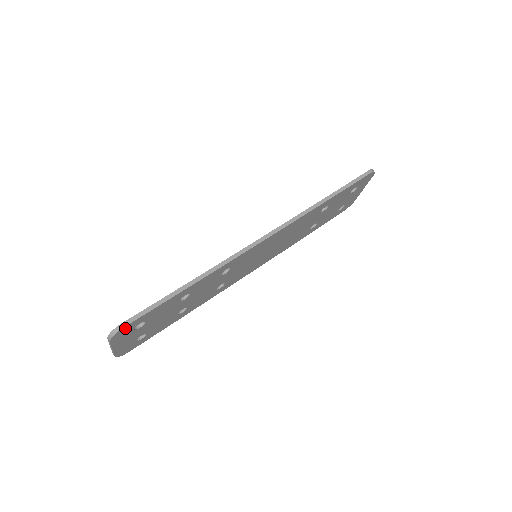
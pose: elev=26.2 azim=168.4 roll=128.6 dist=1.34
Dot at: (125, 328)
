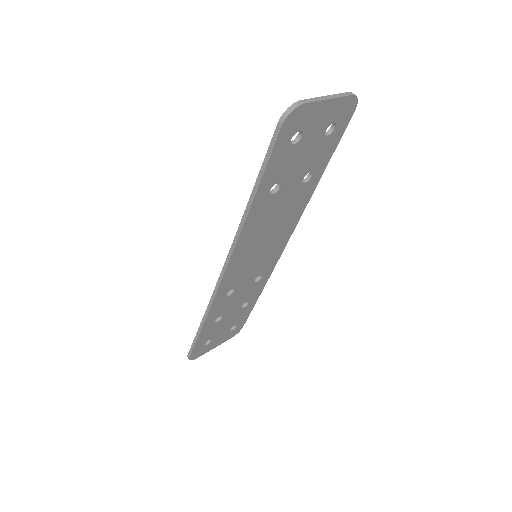
Dot at: (193, 355)
